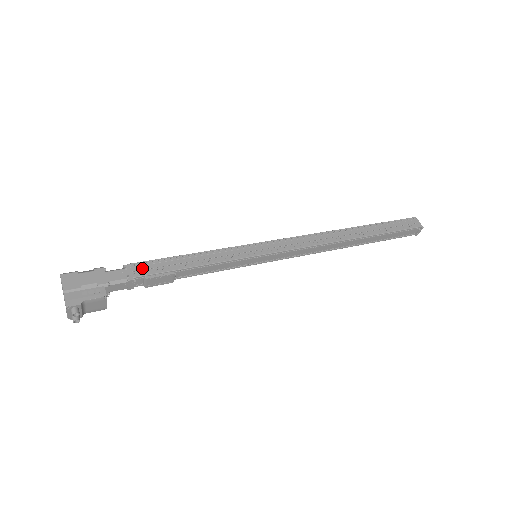
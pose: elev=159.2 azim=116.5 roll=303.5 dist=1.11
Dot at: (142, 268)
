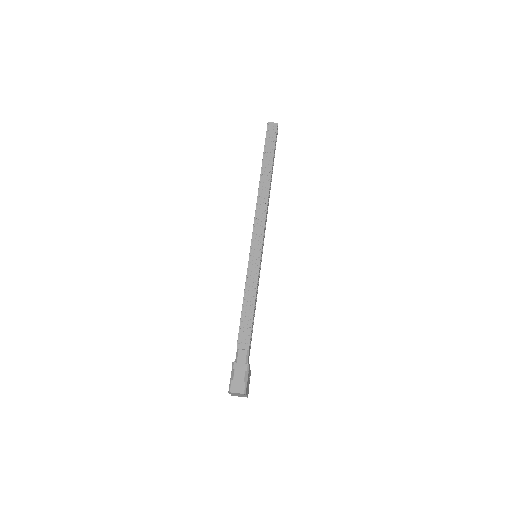
Dot at: (251, 339)
